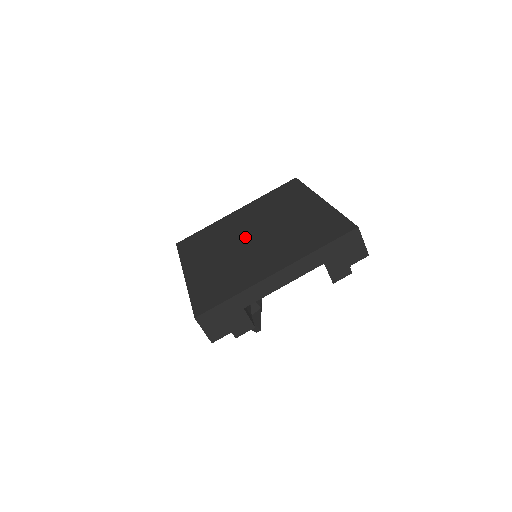
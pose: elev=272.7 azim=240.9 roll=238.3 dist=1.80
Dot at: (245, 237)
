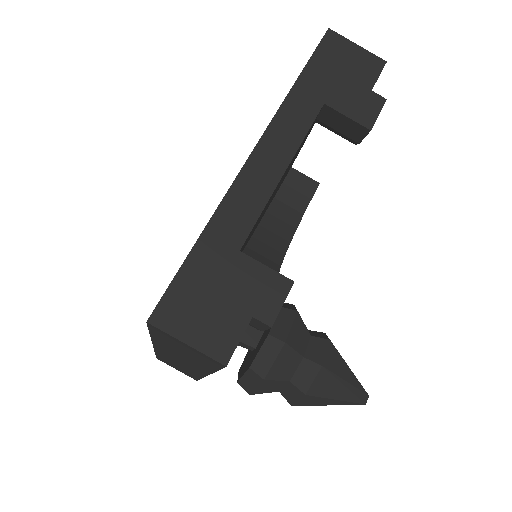
Dot at: occluded
